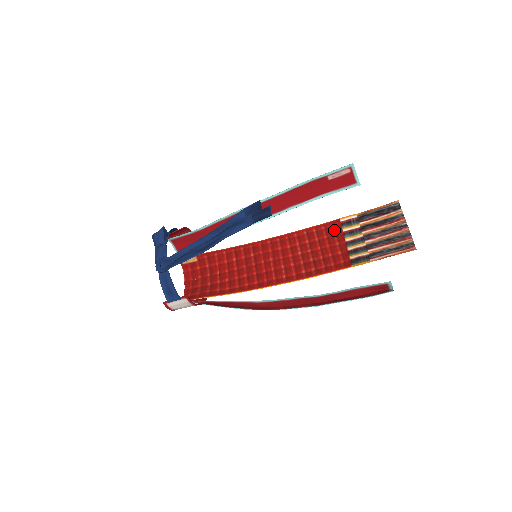
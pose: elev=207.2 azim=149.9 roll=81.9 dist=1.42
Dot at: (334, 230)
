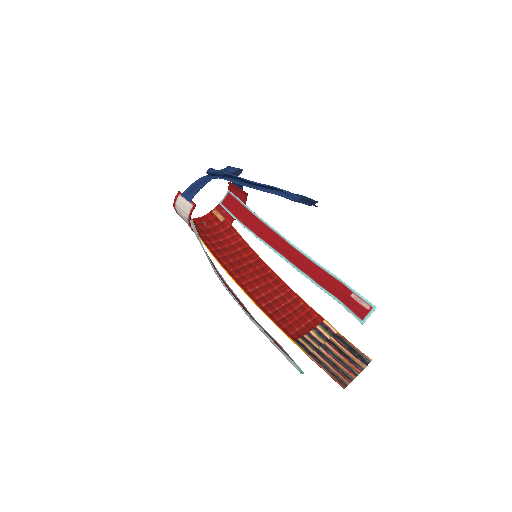
Dot at: (313, 319)
